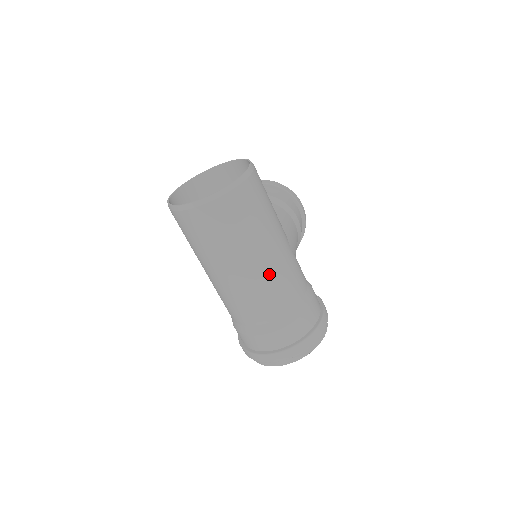
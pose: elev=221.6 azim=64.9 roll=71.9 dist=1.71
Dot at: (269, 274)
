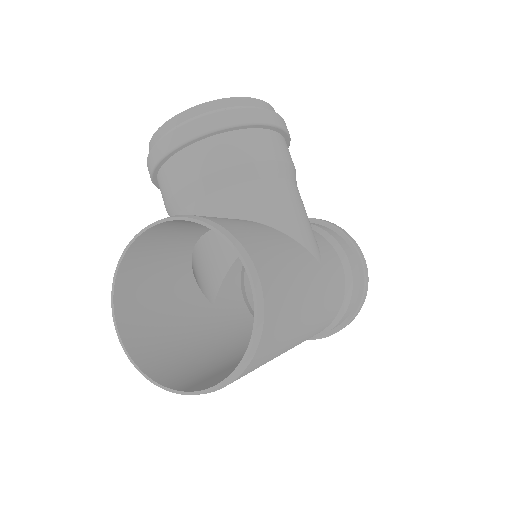
Dot at: (313, 329)
